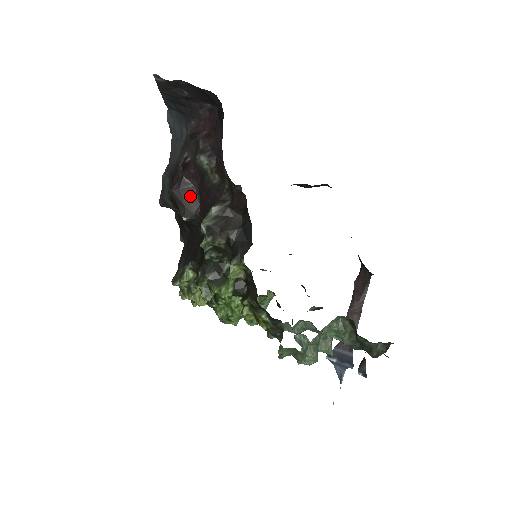
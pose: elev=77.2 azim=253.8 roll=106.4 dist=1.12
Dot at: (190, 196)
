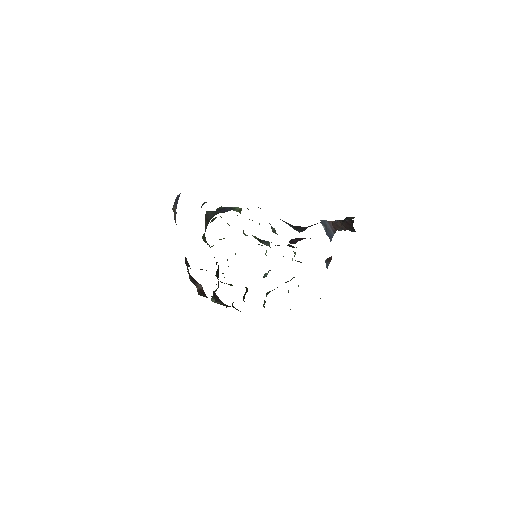
Dot at: occluded
